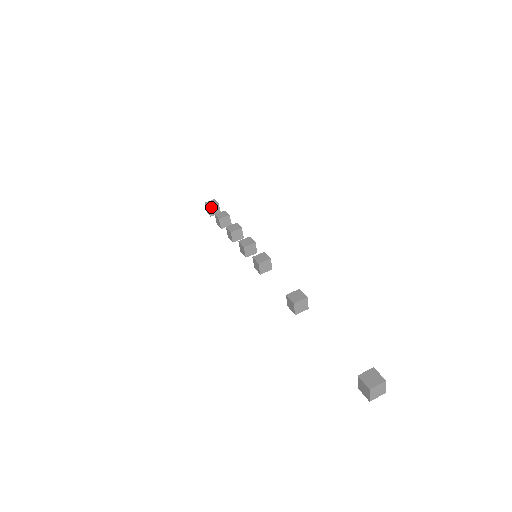
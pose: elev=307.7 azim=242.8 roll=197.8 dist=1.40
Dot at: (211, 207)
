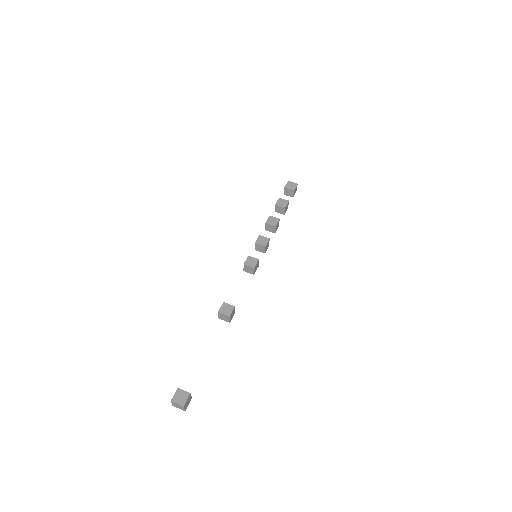
Dot at: (287, 189)
